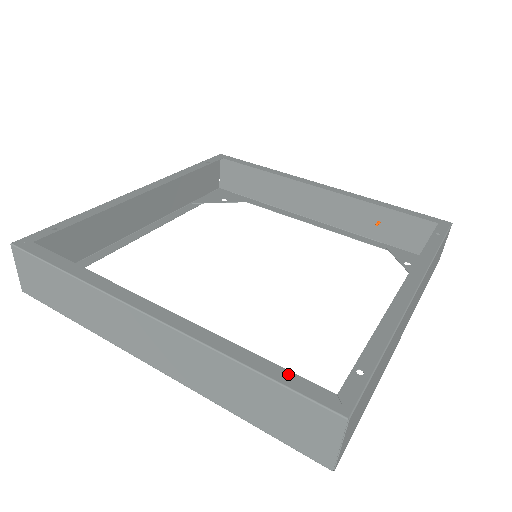
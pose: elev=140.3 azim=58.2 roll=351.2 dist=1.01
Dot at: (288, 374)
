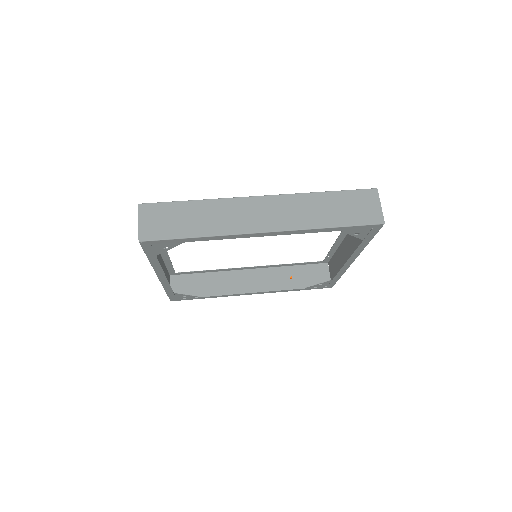
Dot at: occluded
